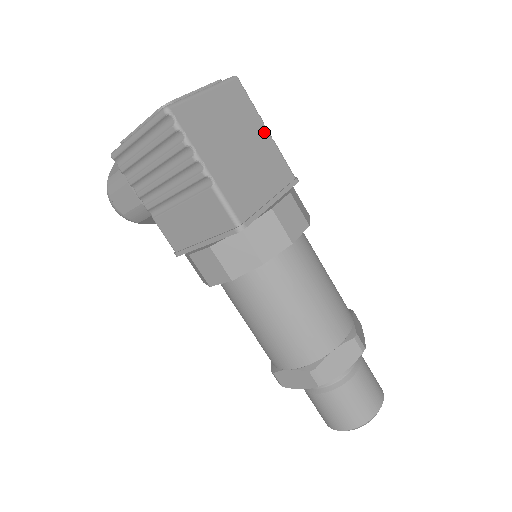
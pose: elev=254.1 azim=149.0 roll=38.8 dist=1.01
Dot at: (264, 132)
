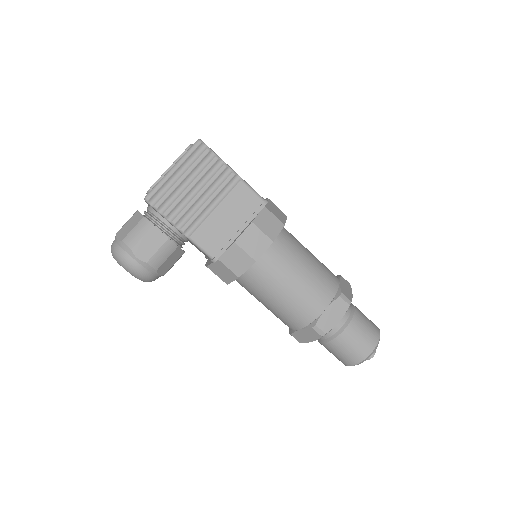
Dot at: occluded
